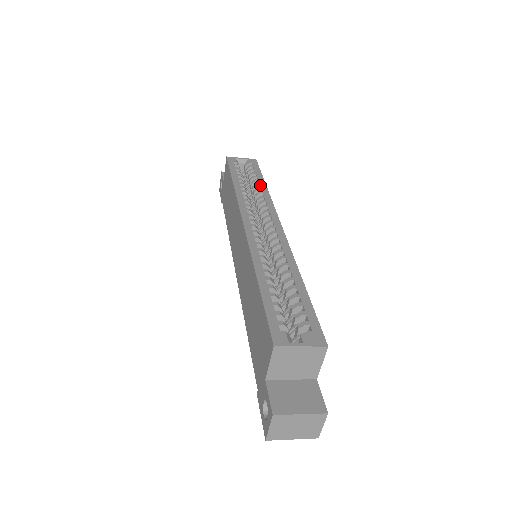
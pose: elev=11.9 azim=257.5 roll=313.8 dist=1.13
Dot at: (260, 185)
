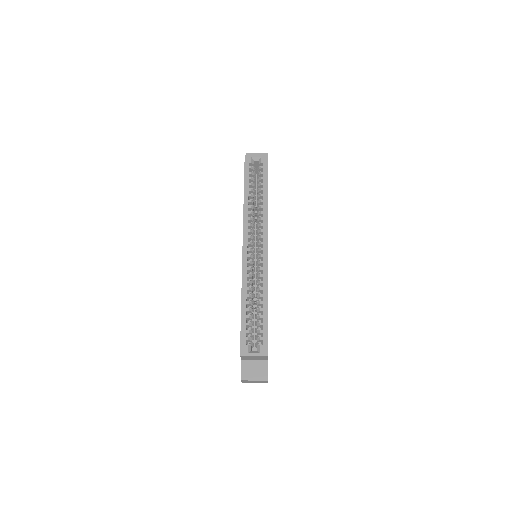
Dot at: (263, 196)
